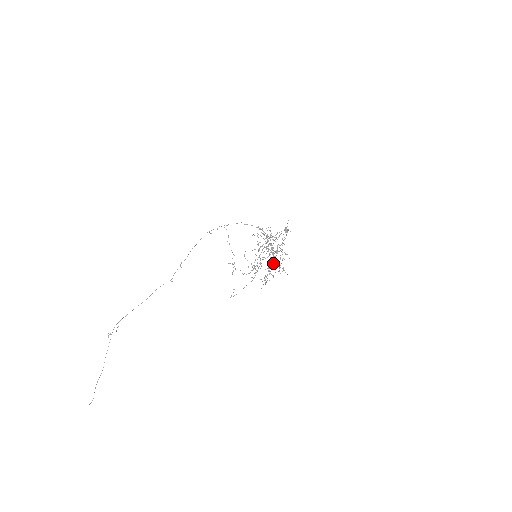
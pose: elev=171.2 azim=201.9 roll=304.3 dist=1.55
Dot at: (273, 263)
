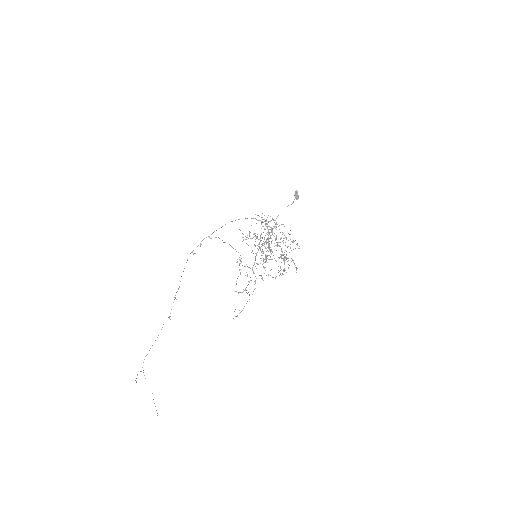
Dot at: (281, 254)
